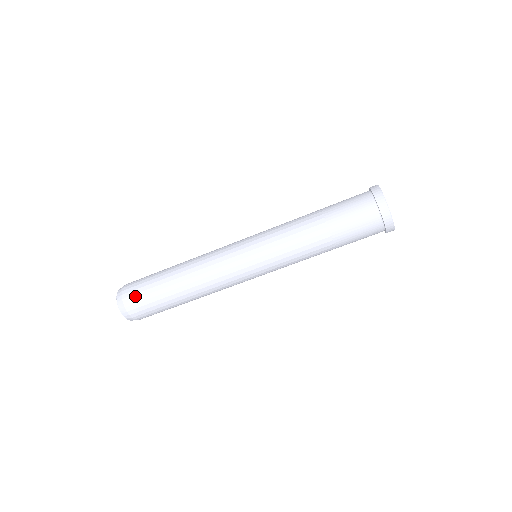
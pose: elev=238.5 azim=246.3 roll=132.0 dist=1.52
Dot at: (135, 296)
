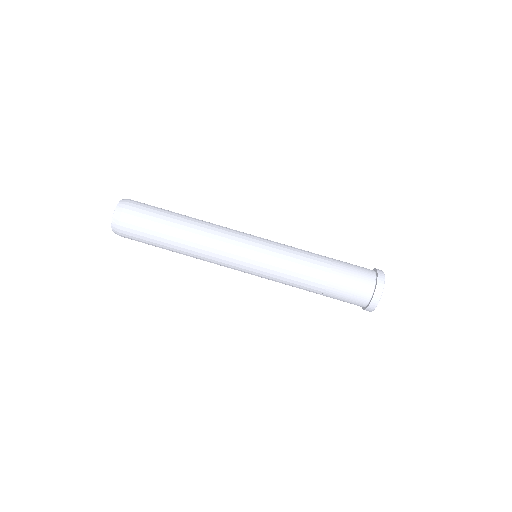
Dot at: (140, 207)
